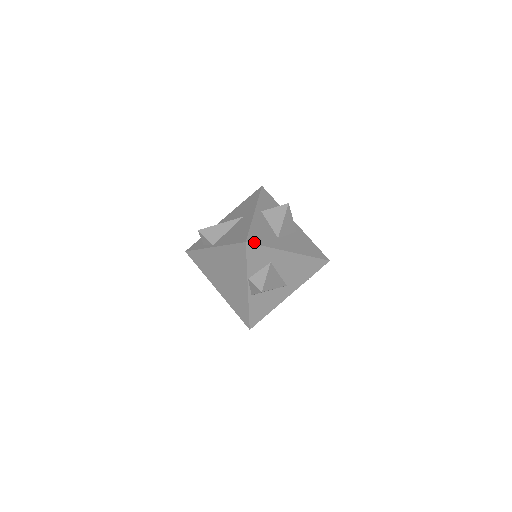
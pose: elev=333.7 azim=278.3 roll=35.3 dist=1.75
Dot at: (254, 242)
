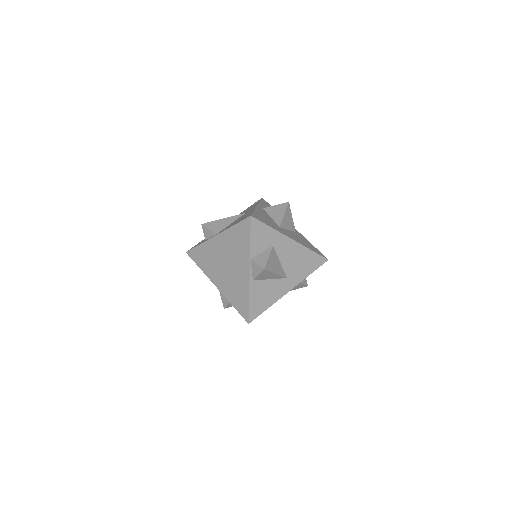
Dot at: (258, 219)
